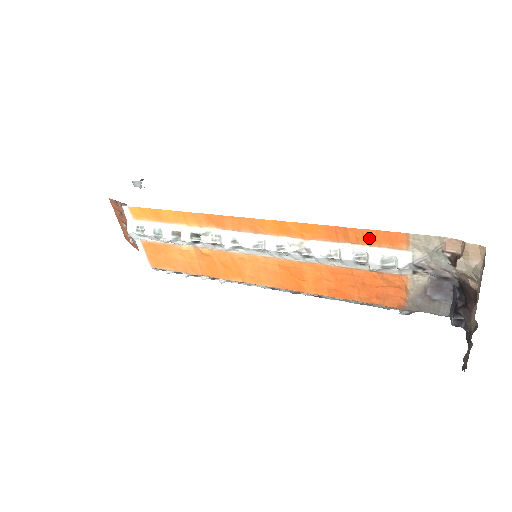
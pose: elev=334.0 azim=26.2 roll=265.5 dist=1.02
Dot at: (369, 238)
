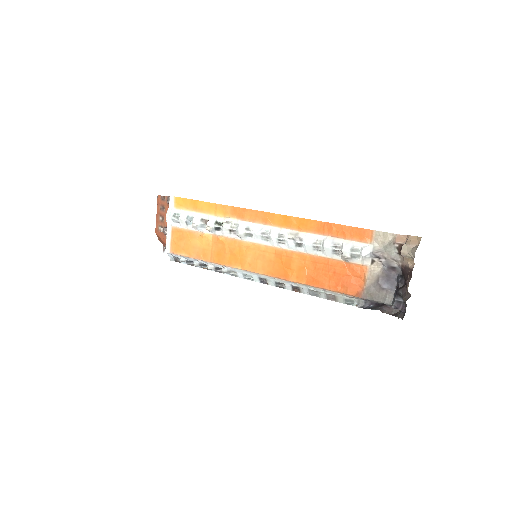
Dot at: (346, 233)
